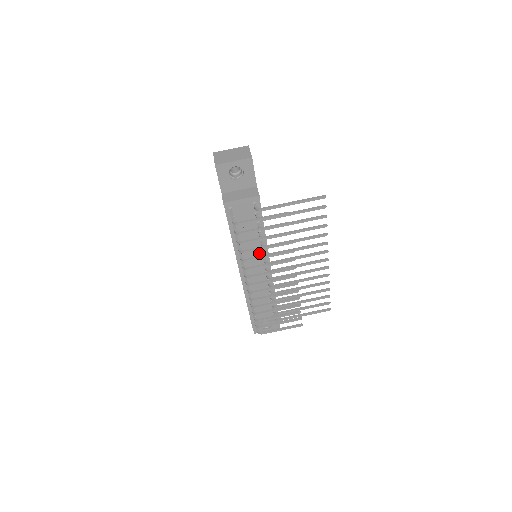
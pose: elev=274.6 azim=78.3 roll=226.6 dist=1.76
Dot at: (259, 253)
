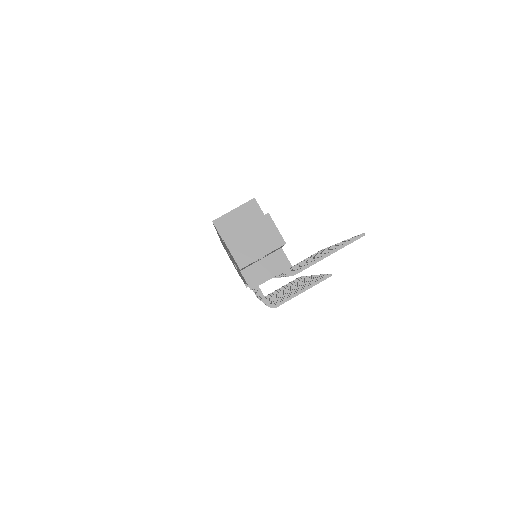
Dot at: occluded
